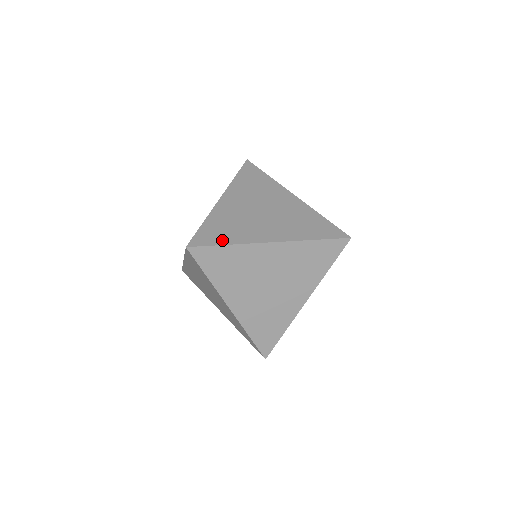
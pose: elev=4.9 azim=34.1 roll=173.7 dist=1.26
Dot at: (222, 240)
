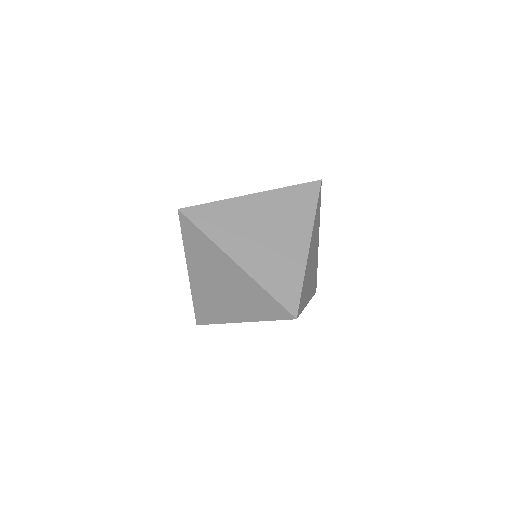
Dot at: (296, 285)
